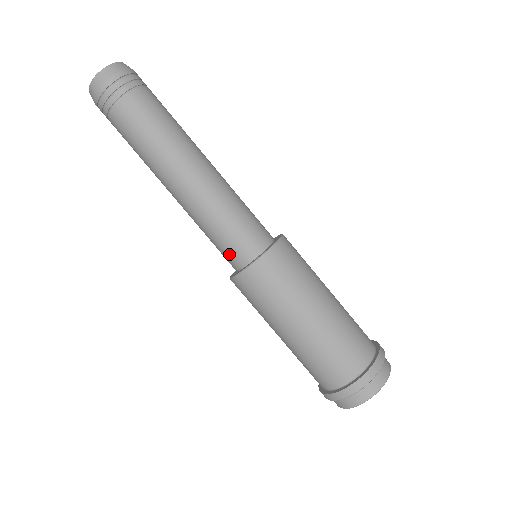
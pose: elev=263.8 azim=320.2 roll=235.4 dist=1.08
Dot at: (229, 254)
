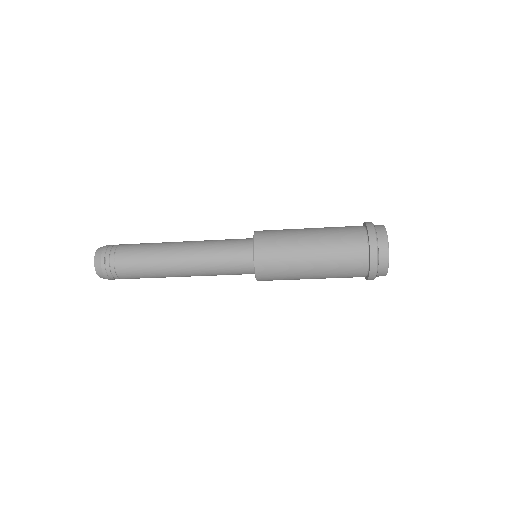
Dot at: occluded
